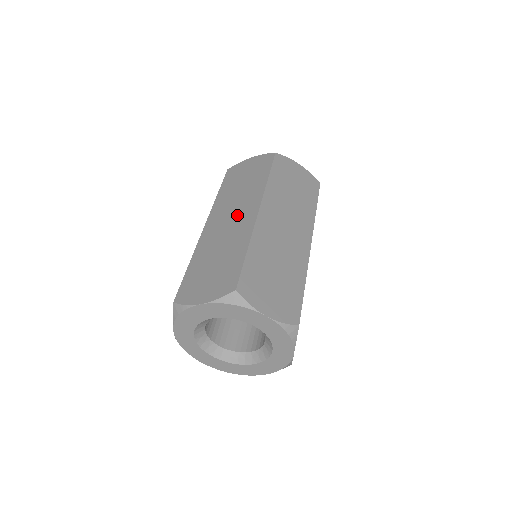
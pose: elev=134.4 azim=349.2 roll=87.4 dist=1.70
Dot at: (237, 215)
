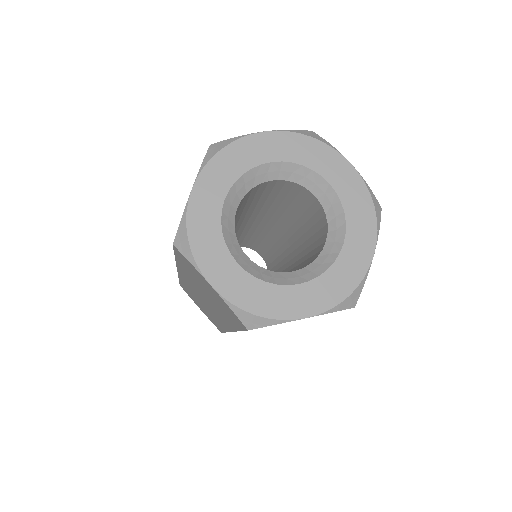
Dot at: occluded
